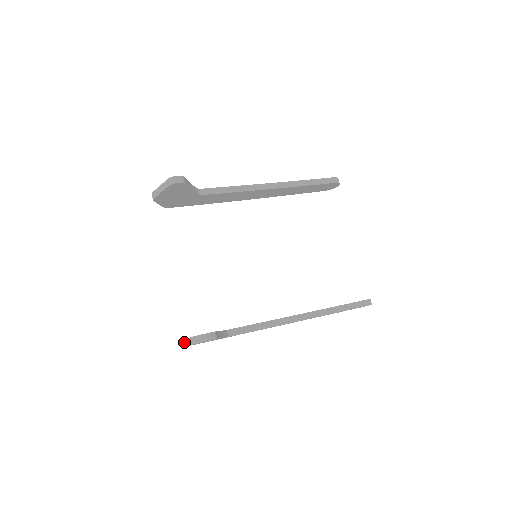
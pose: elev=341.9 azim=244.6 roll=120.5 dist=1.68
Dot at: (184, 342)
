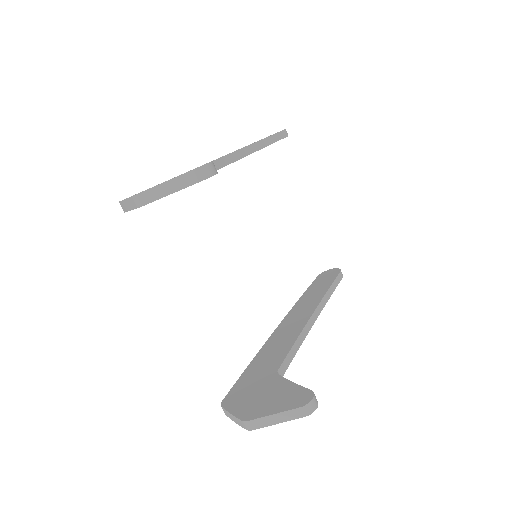
Dot at: (260, 422)
